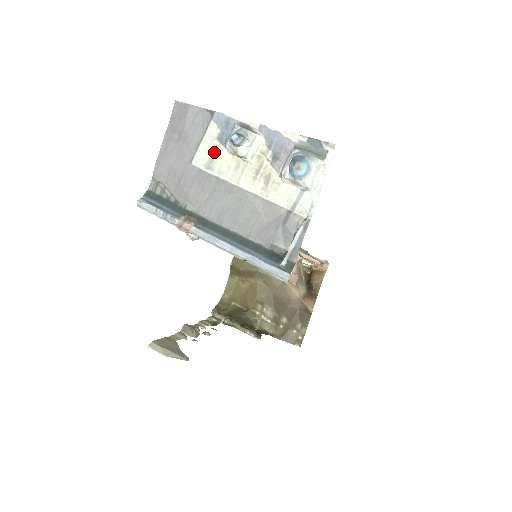
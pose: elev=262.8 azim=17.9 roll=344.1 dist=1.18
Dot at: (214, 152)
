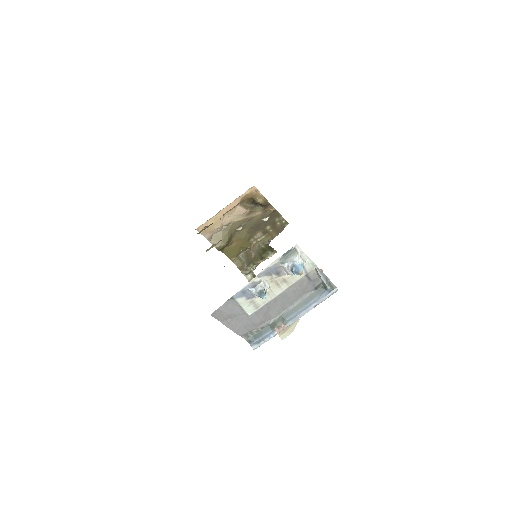
Dot at: (252, 303)
